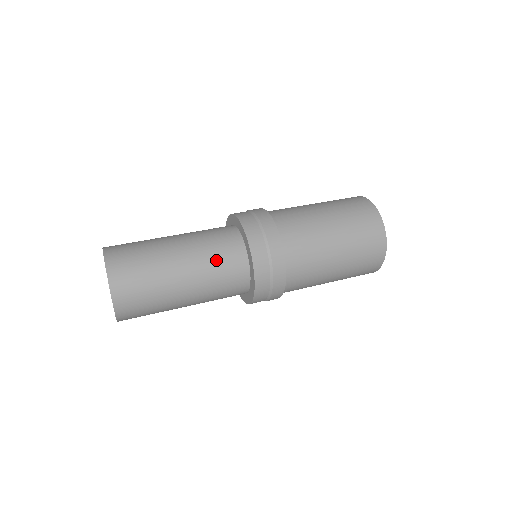
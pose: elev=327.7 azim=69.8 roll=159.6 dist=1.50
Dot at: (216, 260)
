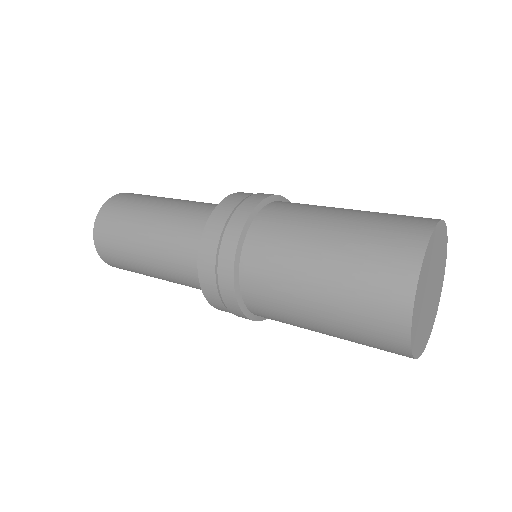
Dot at: (203, 204)
